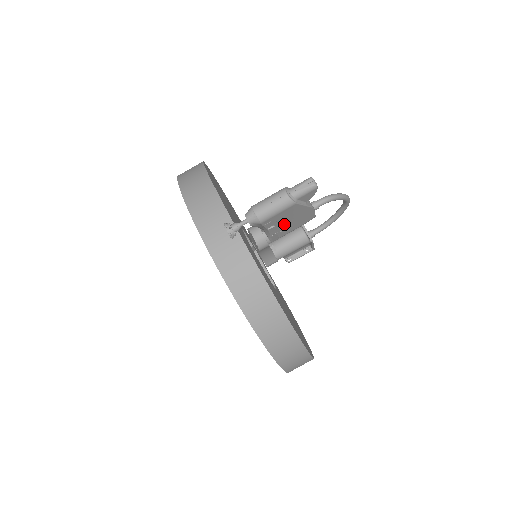
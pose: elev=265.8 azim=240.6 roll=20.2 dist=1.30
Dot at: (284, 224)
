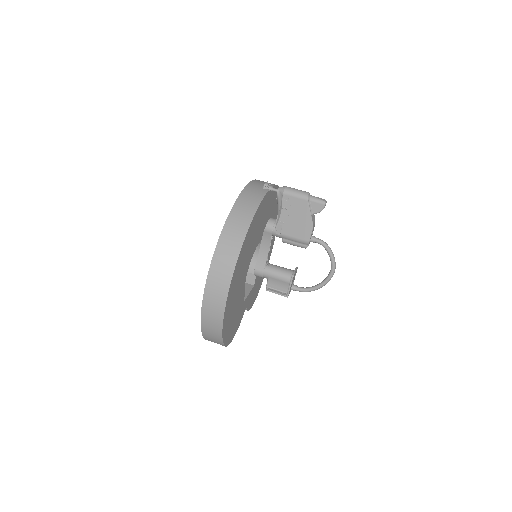
Dot at: (291, 218)
